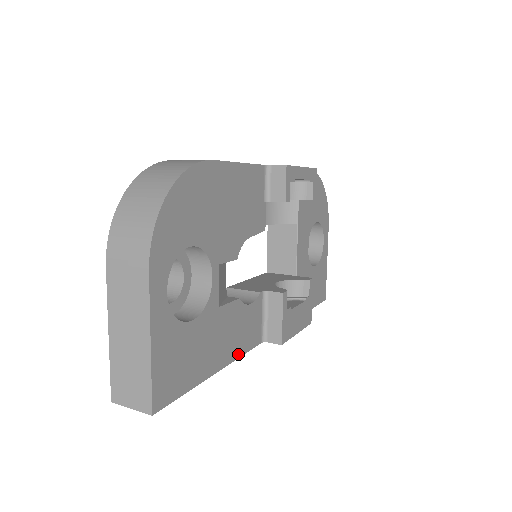
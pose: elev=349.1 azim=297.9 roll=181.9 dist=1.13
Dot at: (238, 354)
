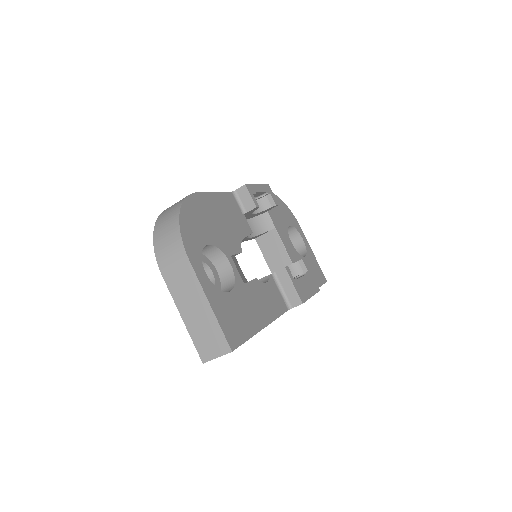
Dot at: (274, 317)
